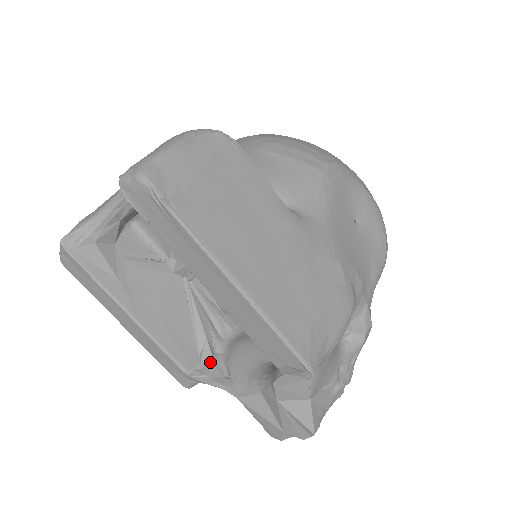
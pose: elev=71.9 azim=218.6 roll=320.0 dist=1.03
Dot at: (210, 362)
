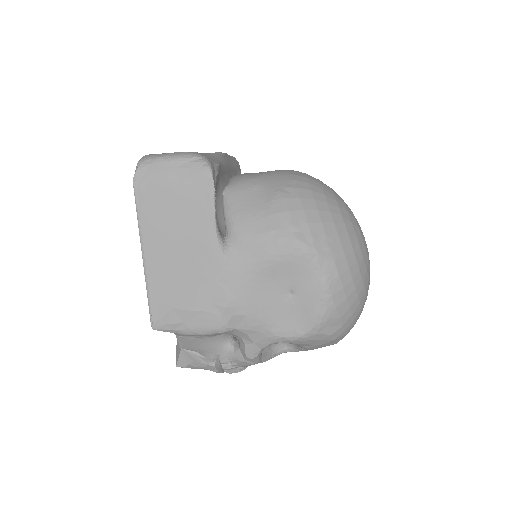
Dot at: occluded
